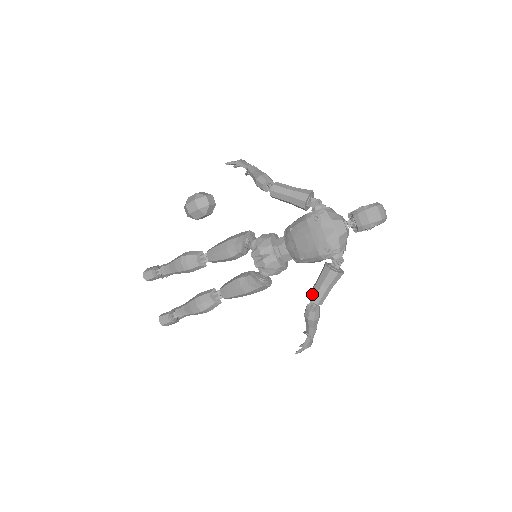
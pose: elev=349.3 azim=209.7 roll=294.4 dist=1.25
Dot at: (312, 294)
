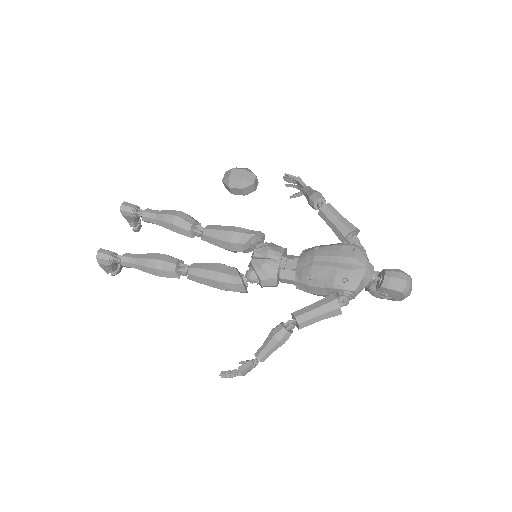
Dot at: (300, 311)
